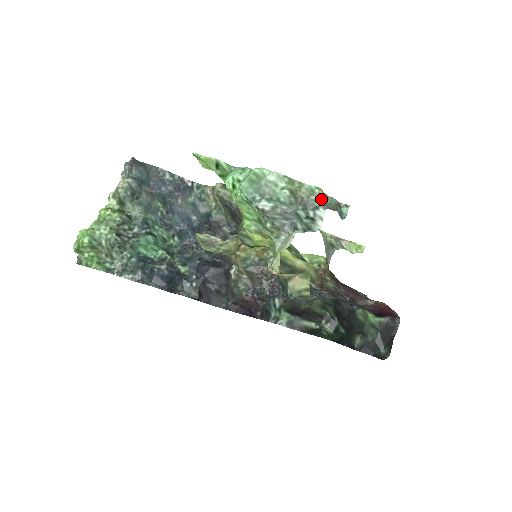
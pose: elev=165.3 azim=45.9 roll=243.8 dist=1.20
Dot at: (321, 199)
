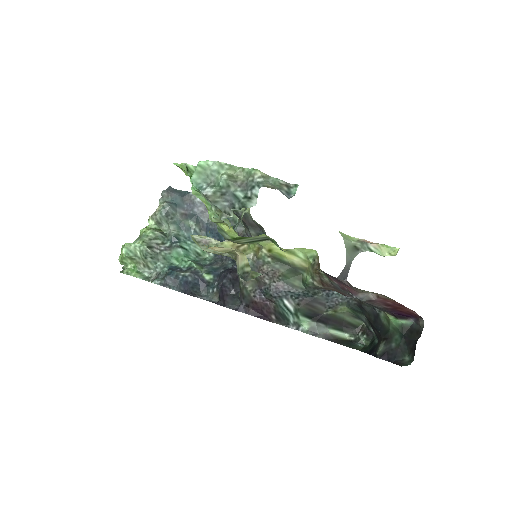
Dot at: (256, 179)
